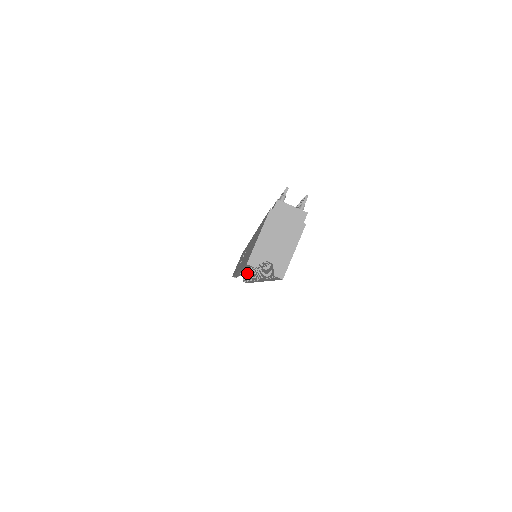
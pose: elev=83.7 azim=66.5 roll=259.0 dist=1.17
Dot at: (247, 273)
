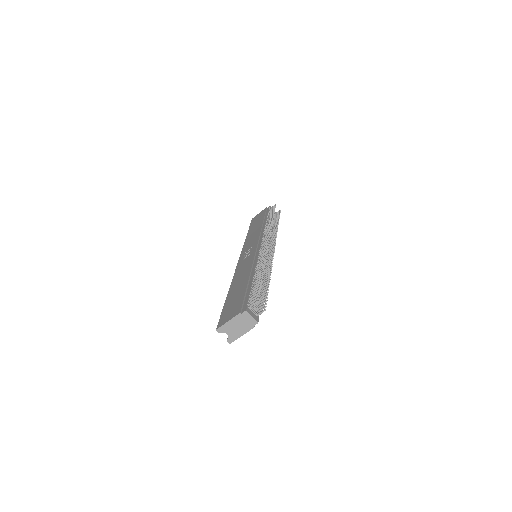
Dot at: occluded
